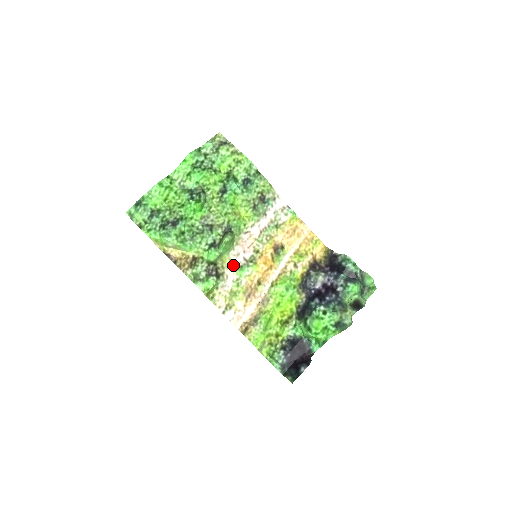
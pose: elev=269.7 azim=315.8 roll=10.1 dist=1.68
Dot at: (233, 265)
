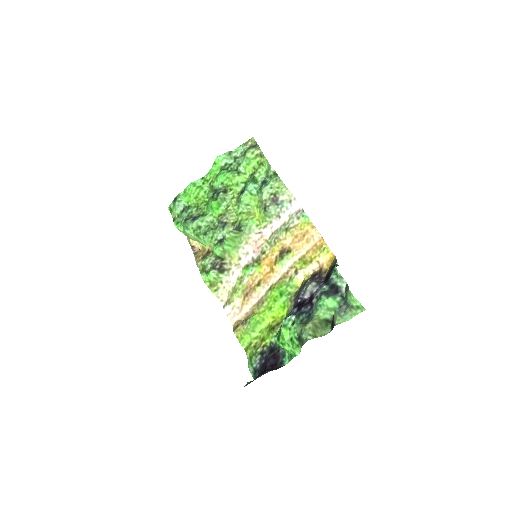
Dot at: (241, 263)
